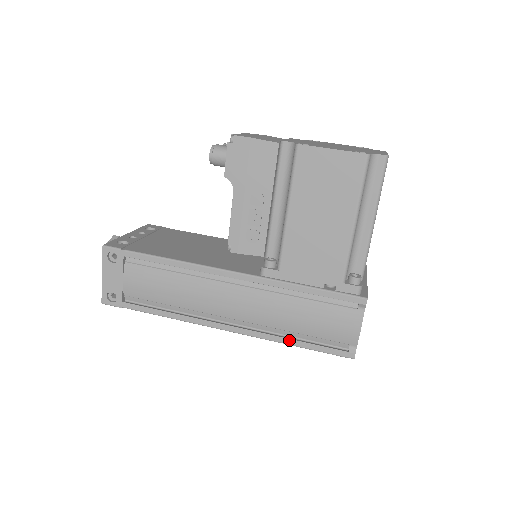
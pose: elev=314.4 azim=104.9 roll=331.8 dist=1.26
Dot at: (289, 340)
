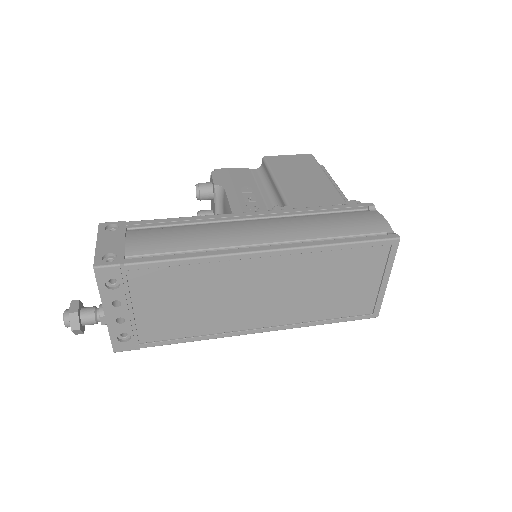
Dot at: (331, 240)
